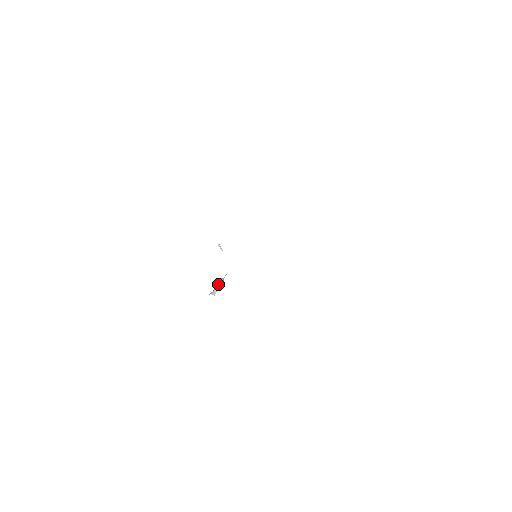
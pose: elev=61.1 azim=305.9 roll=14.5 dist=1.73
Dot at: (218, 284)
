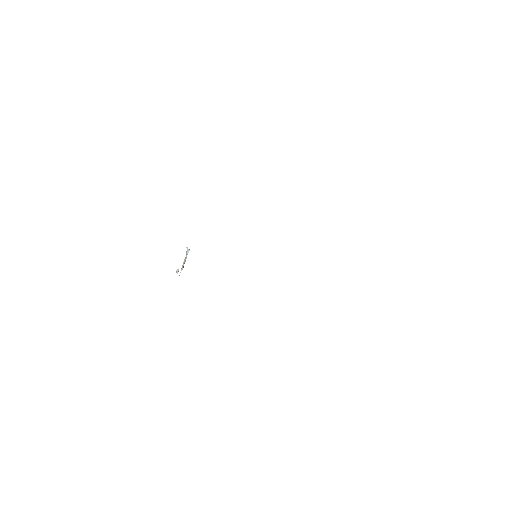
Dot at: occluded
